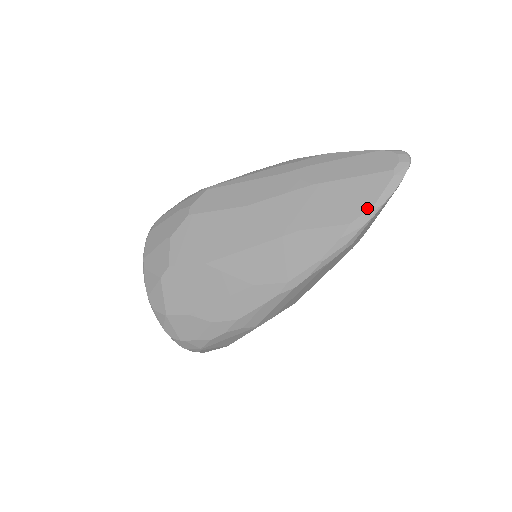
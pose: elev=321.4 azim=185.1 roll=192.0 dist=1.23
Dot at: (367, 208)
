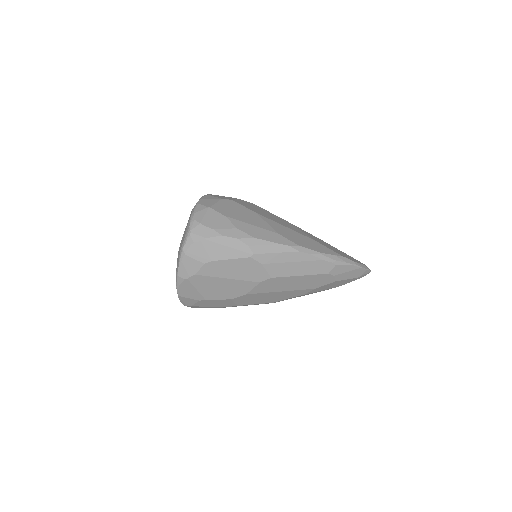
Dot at: (351, 260)
